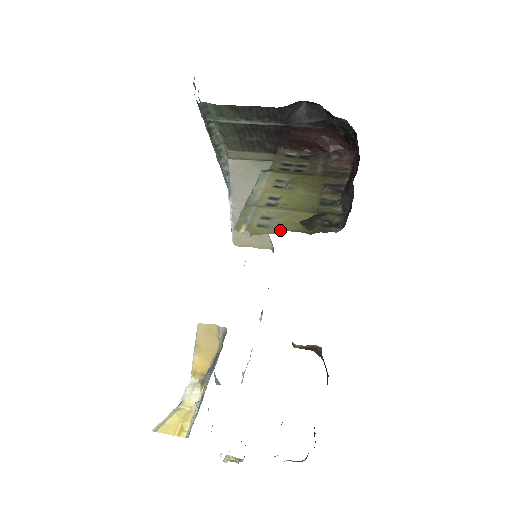
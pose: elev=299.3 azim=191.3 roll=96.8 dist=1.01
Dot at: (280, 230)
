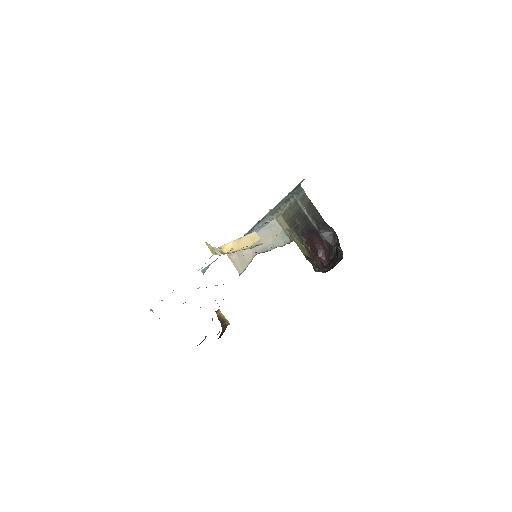
Dot at: occluded
